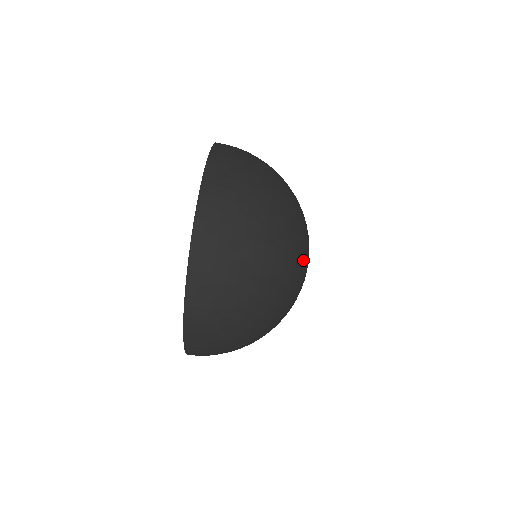
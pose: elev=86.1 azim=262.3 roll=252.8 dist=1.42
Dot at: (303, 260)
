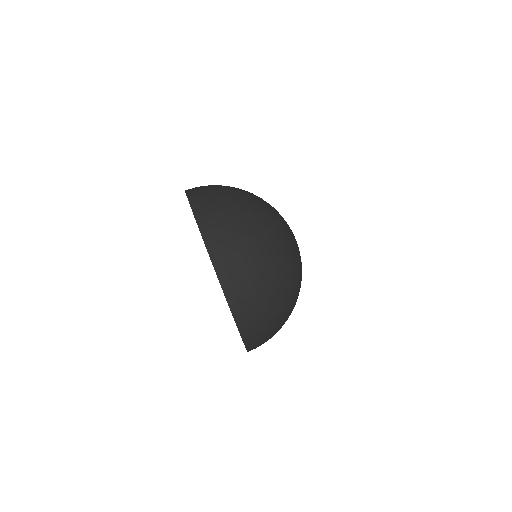
Dot at: (295, 247)
